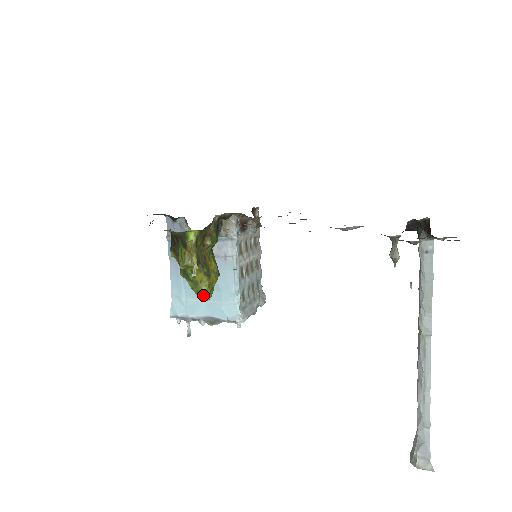
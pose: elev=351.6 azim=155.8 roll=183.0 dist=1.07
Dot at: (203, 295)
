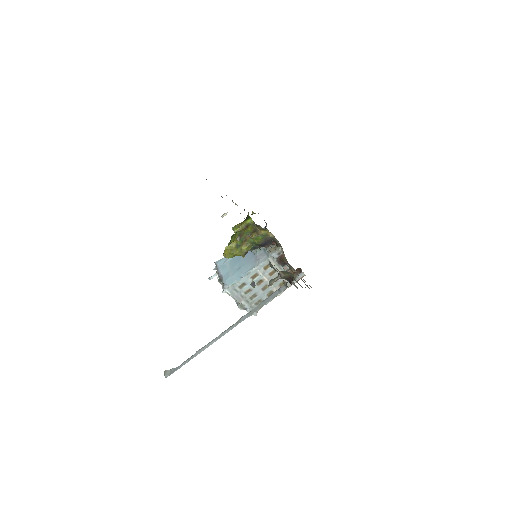
Dot at: (225, 250)
